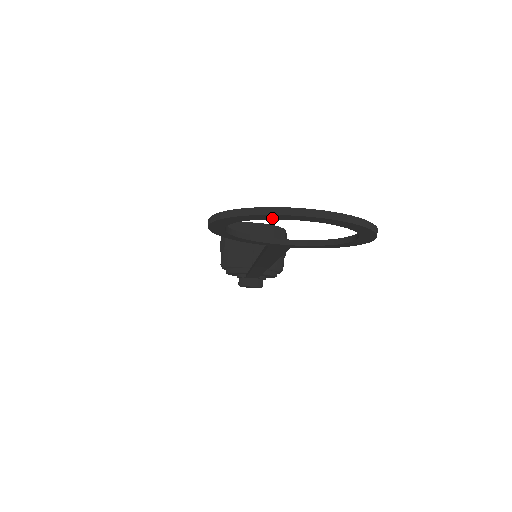
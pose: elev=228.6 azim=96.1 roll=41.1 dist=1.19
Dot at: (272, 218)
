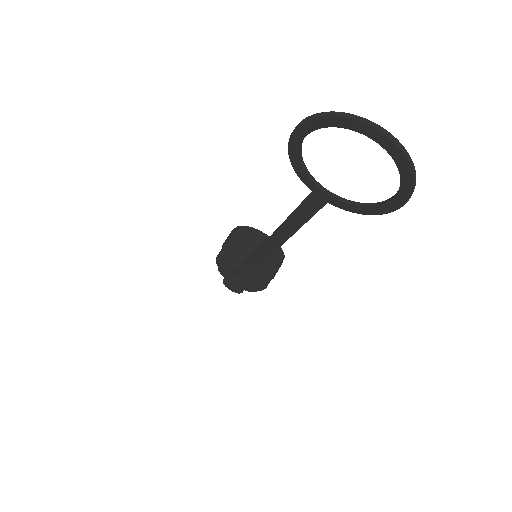
Dot at: (355, 128)
